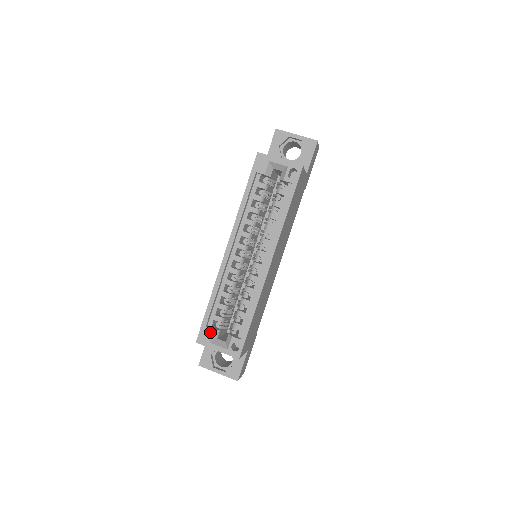
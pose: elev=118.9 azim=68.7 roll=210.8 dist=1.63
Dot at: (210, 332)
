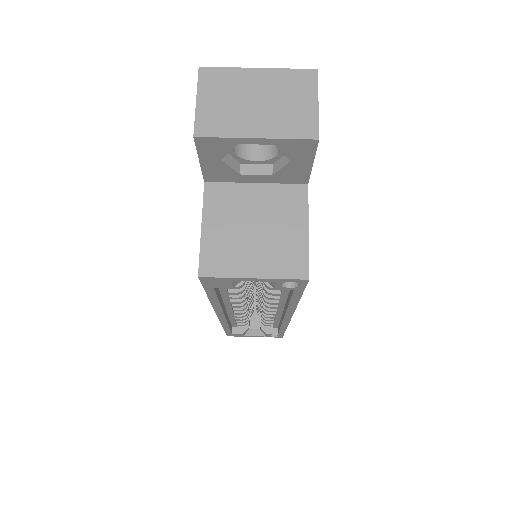
Dot at: (239, 334)
